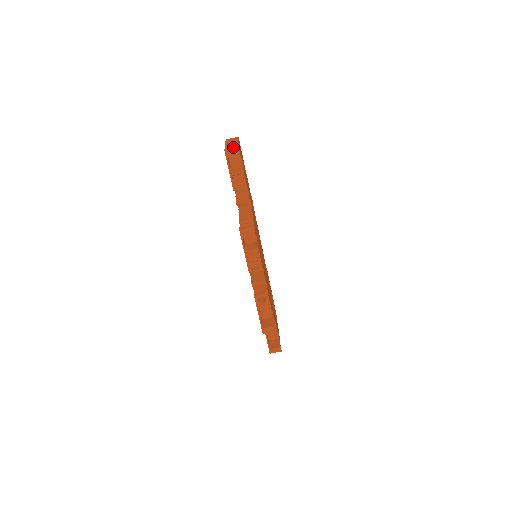
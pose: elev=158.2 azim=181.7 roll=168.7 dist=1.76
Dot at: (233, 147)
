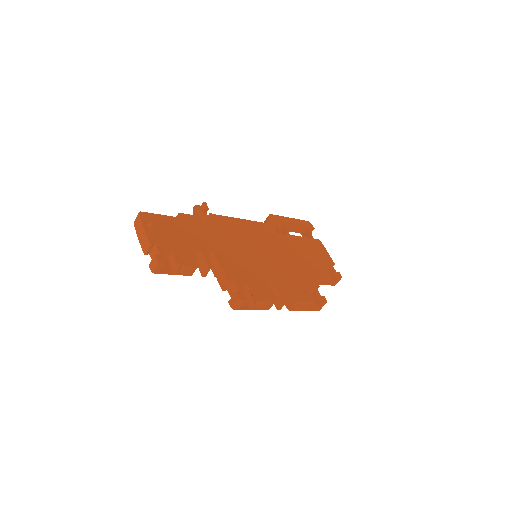
Dot at: (153, 262)
